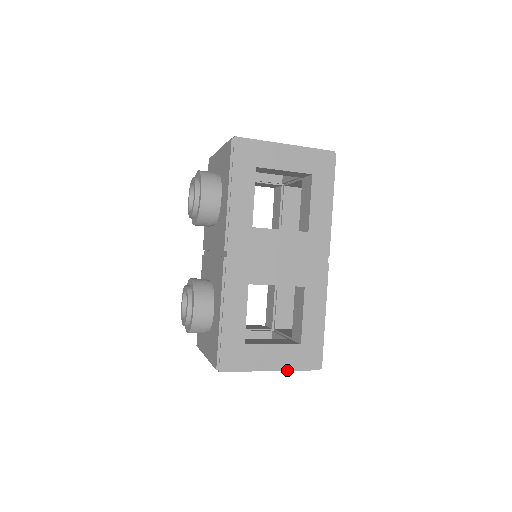
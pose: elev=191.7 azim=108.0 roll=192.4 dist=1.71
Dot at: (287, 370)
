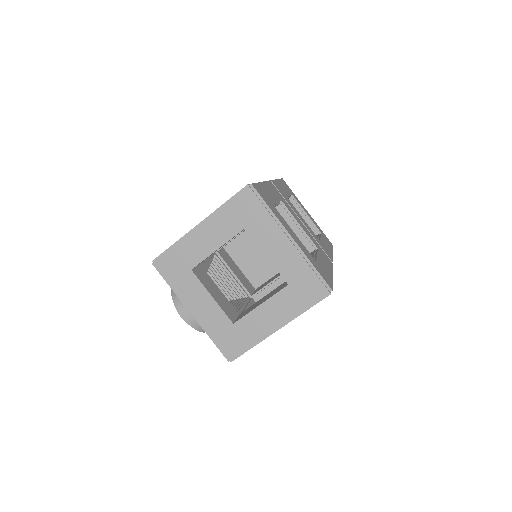
Dot at: (213, 212)
